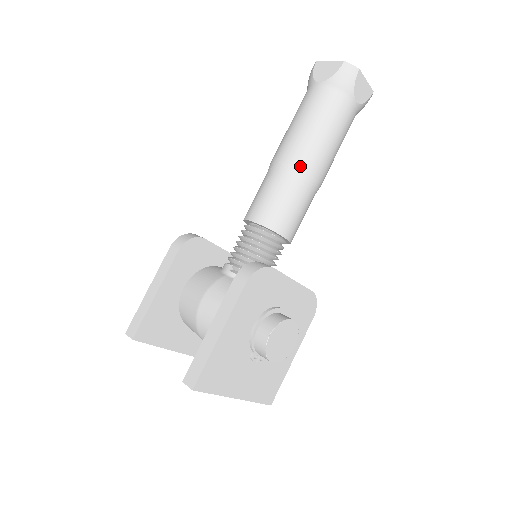
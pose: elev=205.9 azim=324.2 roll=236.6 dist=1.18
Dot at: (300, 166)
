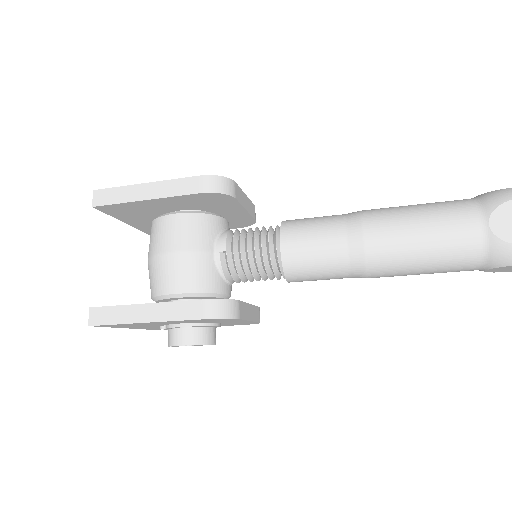
Dot at: (368, 263)
